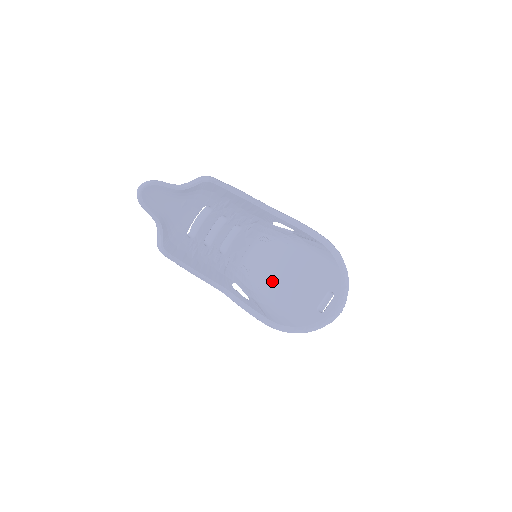
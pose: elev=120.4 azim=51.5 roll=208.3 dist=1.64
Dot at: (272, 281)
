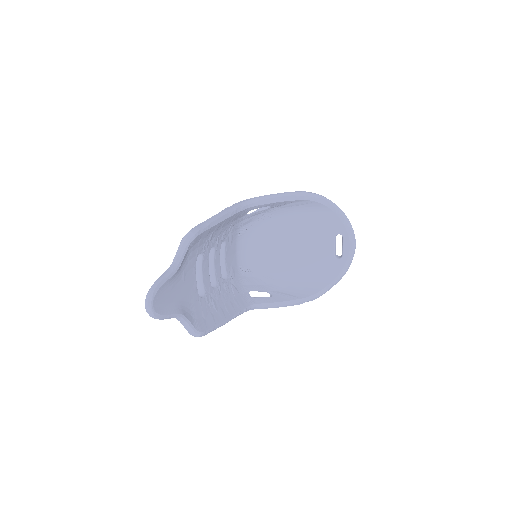
Dot at: (277, 263)
